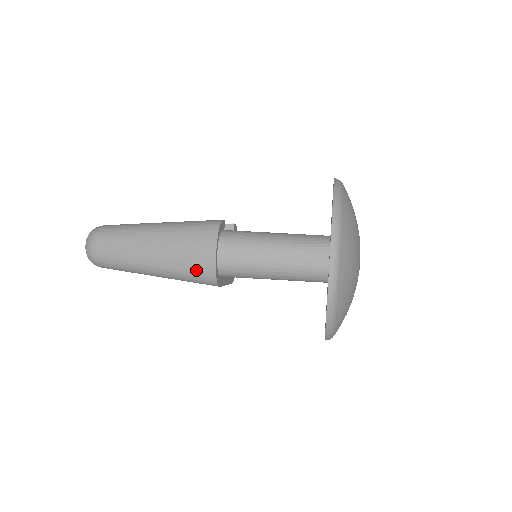
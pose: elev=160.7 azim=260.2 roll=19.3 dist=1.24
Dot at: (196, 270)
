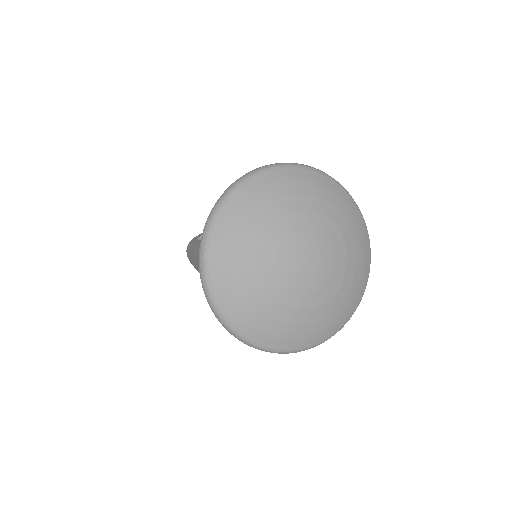
Dot at: occluded
